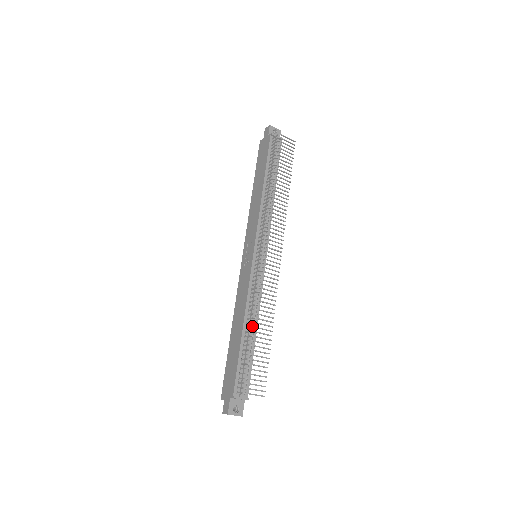
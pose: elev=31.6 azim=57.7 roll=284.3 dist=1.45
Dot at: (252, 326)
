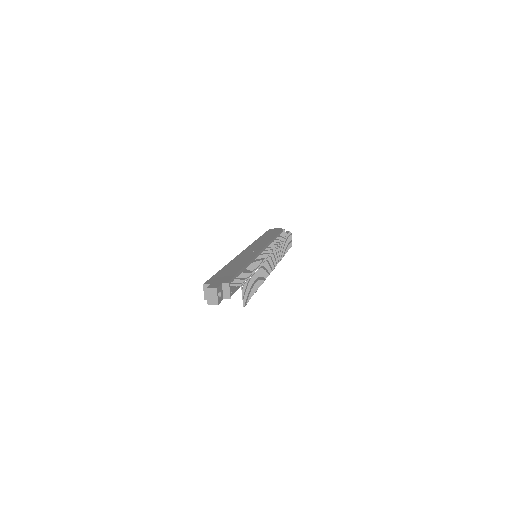
Dot at: occluded
